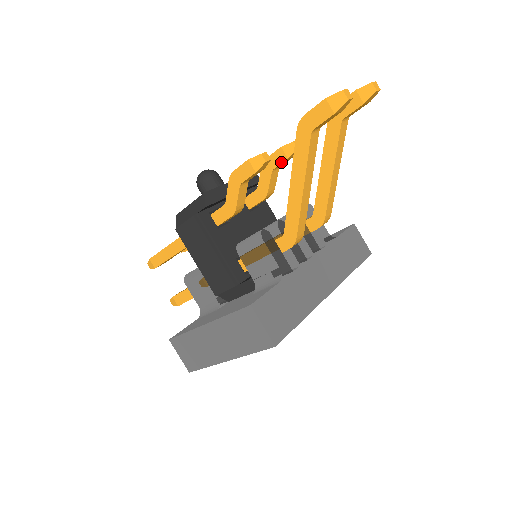
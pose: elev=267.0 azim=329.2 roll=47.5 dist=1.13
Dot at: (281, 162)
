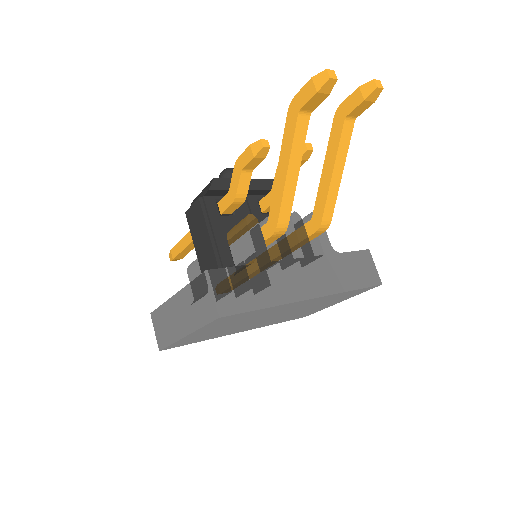
Dot at: occluded
